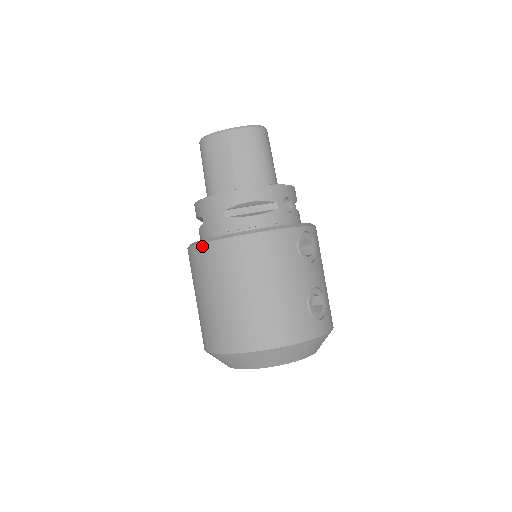
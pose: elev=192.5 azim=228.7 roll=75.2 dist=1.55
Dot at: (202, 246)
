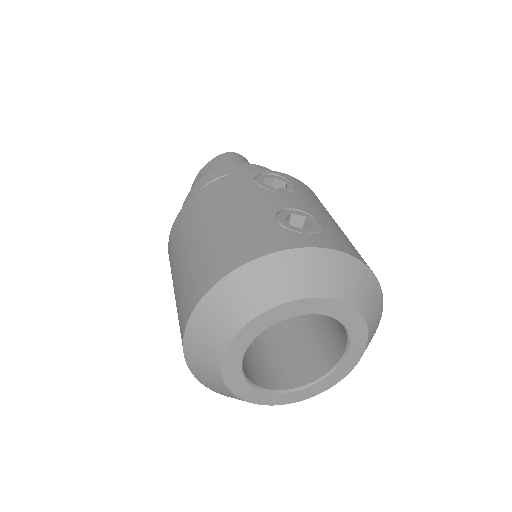
Dot at: (168, 247)
